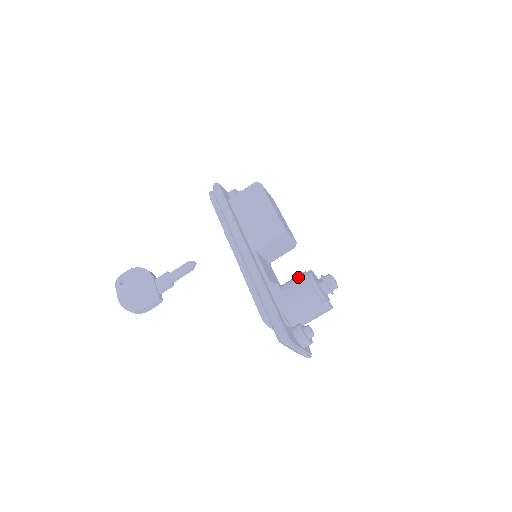
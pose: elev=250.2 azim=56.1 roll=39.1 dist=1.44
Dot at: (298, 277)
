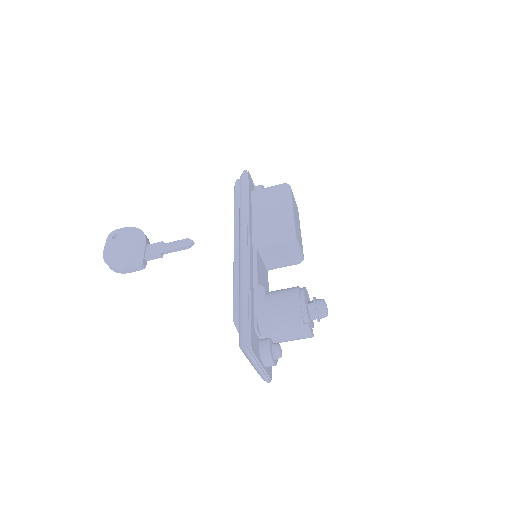
Dot at: (289, 289)
